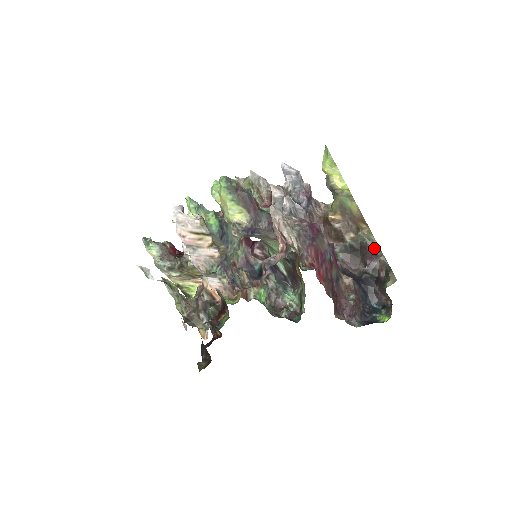
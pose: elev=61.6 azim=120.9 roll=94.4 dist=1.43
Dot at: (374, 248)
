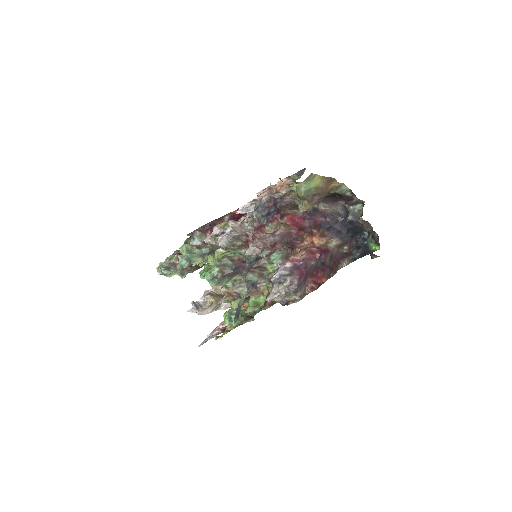
Dot at: (349, 194)
